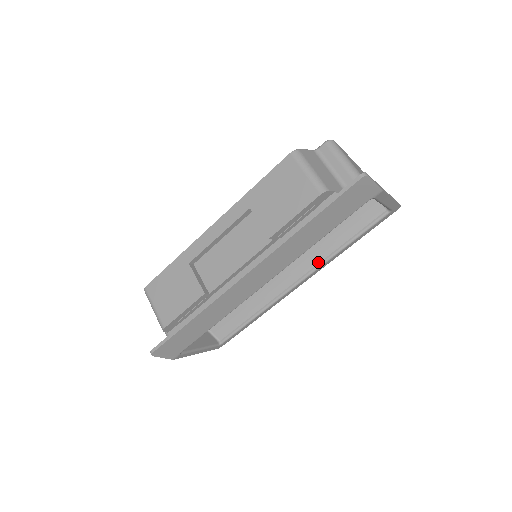
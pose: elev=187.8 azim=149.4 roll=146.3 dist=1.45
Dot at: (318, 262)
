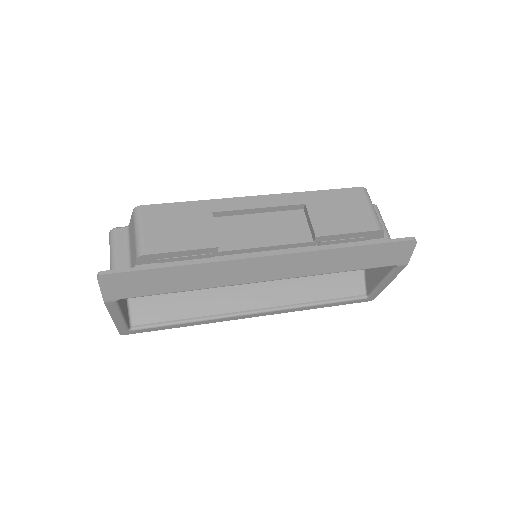
Dot at: (285, 304)
